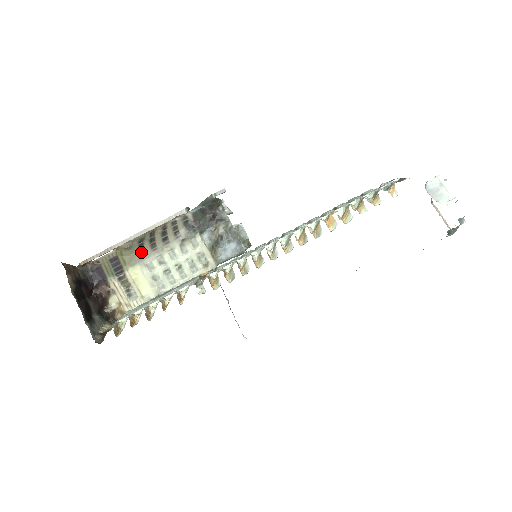
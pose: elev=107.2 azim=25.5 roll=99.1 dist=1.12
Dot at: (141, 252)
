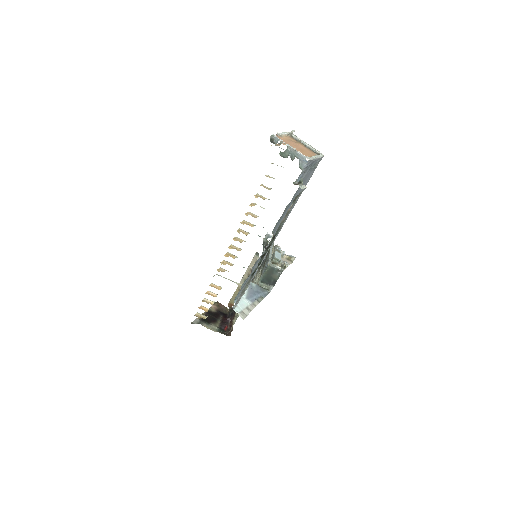
Dot at: occluded
